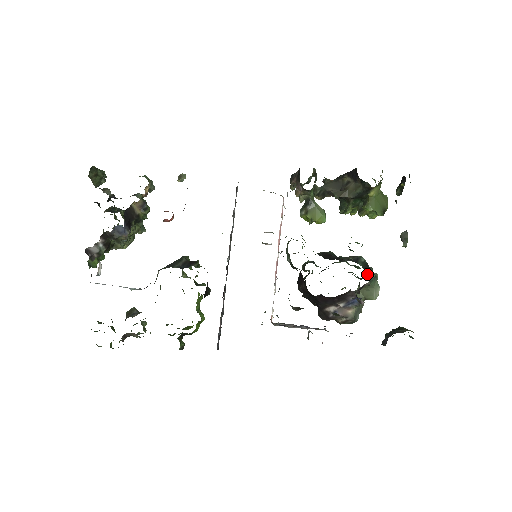
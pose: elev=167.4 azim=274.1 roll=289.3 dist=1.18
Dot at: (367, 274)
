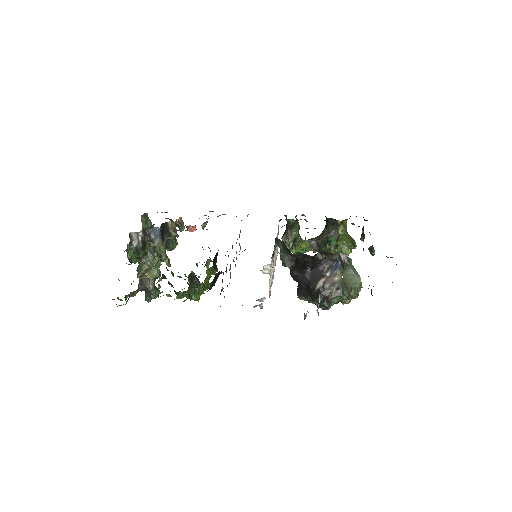
Dot at: occluded
